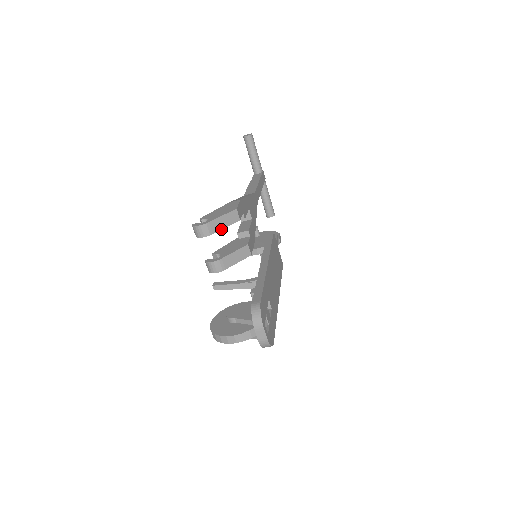
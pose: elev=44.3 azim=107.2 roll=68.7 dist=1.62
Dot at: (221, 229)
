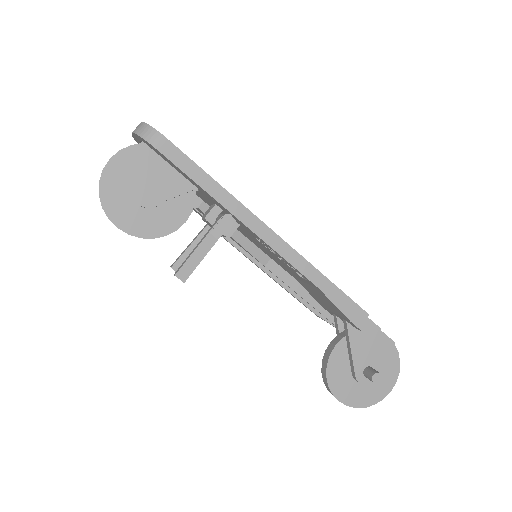
Dot at: occluded
